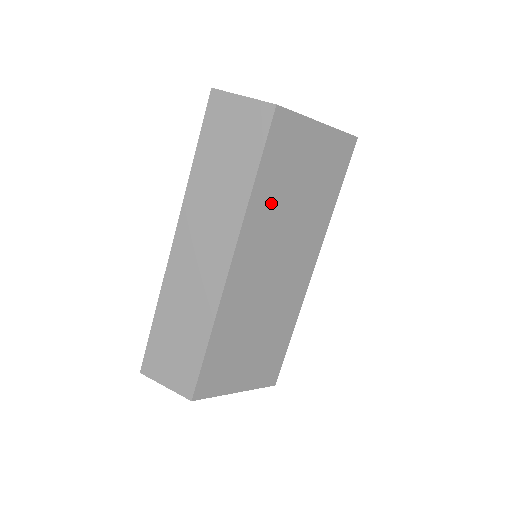
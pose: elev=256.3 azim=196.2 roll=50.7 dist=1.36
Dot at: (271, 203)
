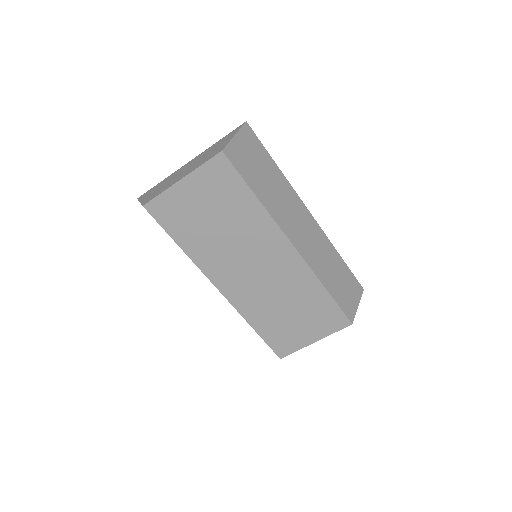
Dot at: (205, 246)
